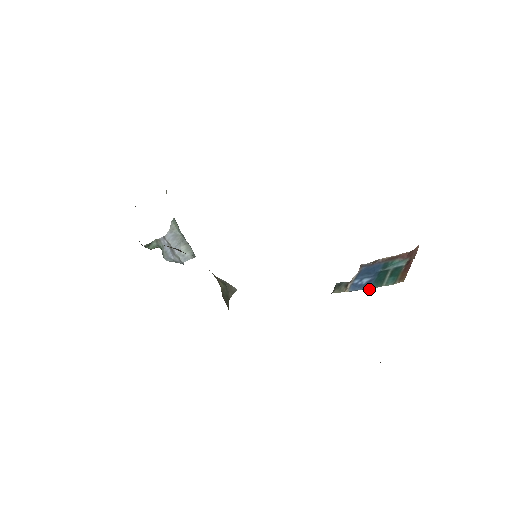
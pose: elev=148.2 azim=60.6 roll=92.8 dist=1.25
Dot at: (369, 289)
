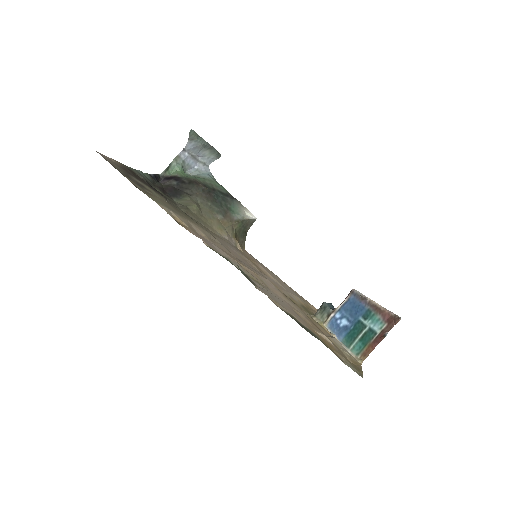
Dot at: (340, 341)
